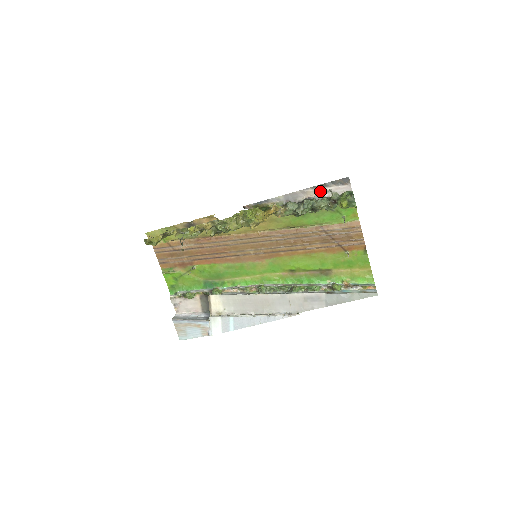
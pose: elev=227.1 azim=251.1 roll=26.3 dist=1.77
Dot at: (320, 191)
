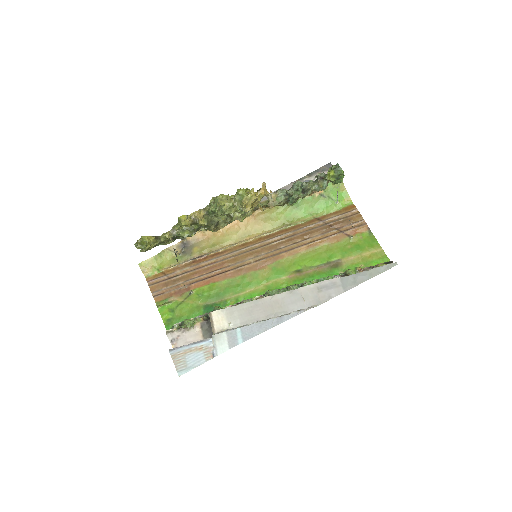
Dot at: occluded
